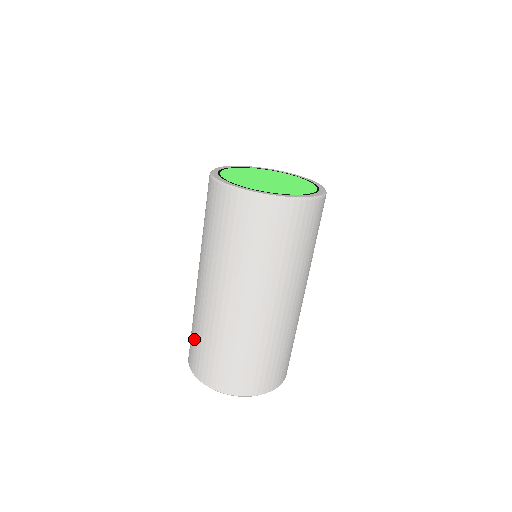
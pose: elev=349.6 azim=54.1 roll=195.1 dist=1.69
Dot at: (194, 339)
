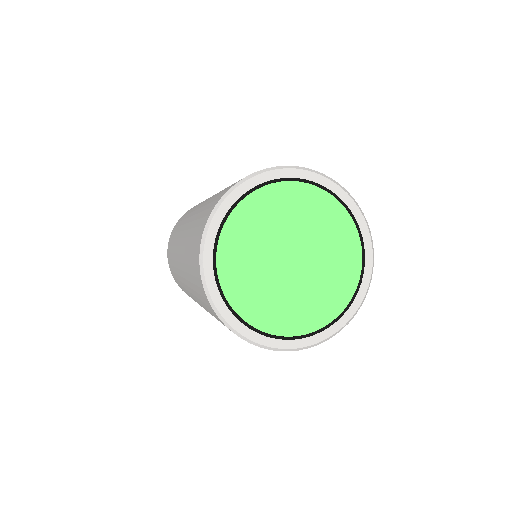
Dot at: (171, 249)
